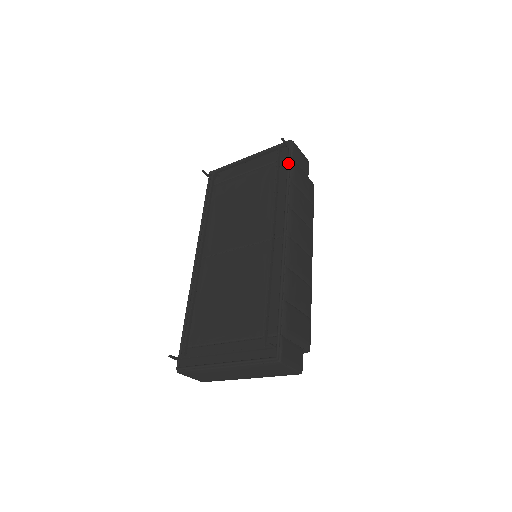
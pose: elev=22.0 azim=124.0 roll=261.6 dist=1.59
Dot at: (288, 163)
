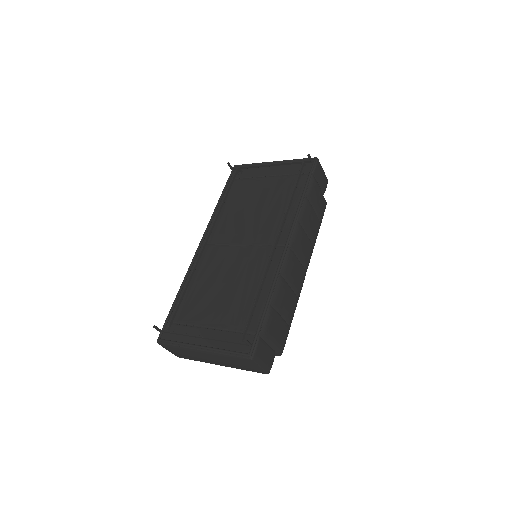
Dot at: (308, 179)
